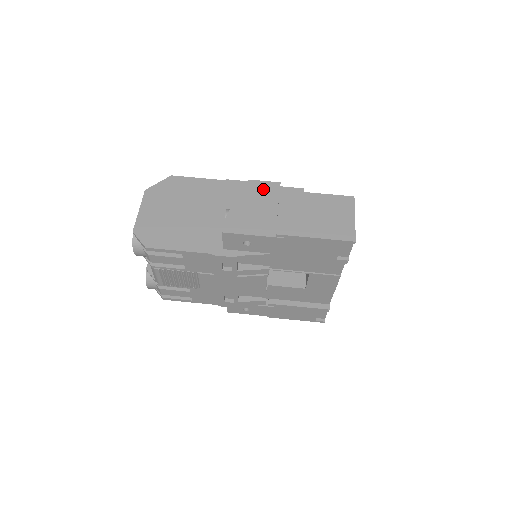
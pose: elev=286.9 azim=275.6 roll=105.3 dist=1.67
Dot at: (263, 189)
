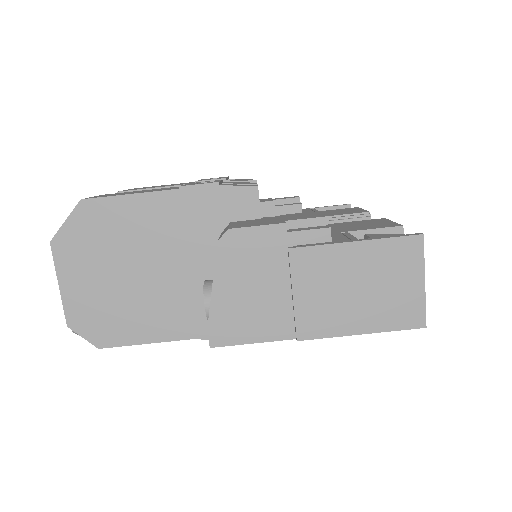
Dot at: (257, 246)
